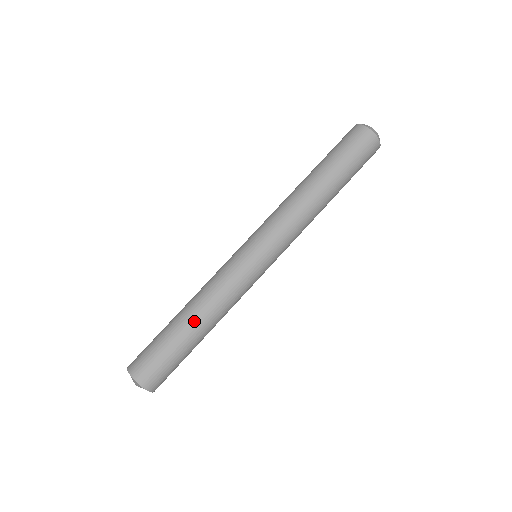
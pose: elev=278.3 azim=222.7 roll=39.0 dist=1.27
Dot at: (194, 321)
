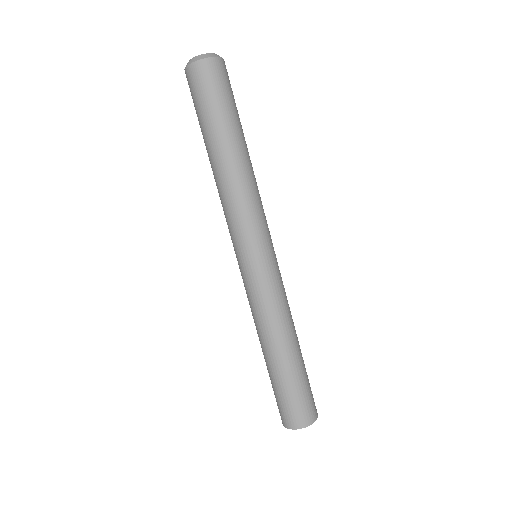
Dot at: (274, 353)
